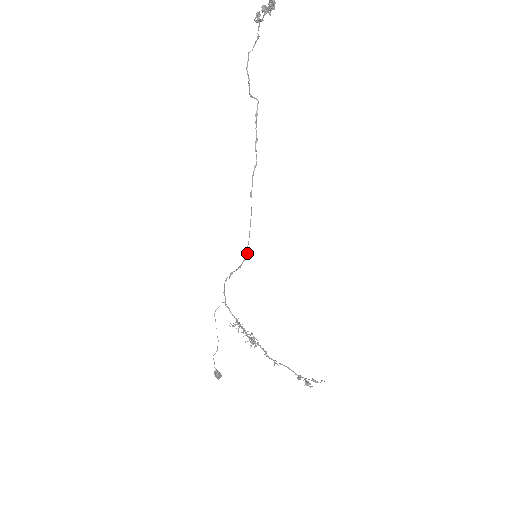
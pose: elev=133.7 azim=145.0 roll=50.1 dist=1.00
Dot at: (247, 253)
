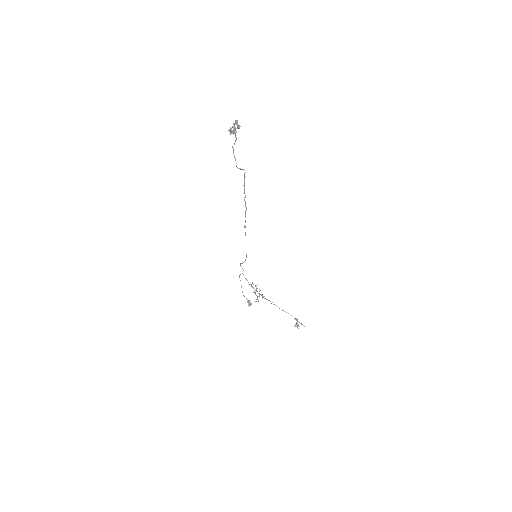
Dot at: (246, 257)
